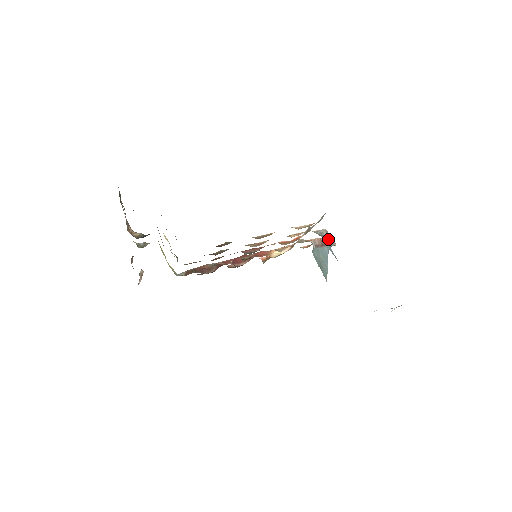
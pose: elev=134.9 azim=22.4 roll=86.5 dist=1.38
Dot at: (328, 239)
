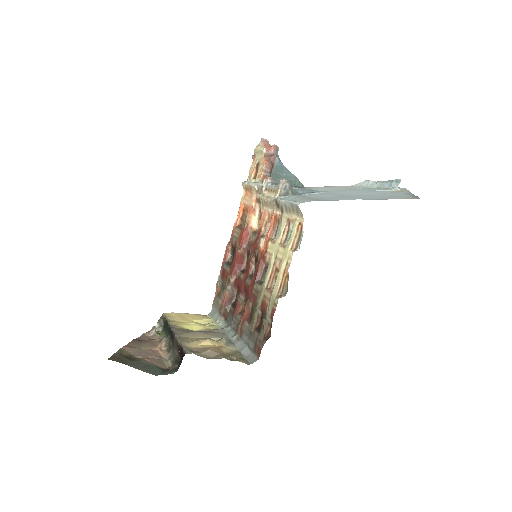
Dot at: (270, 153)
